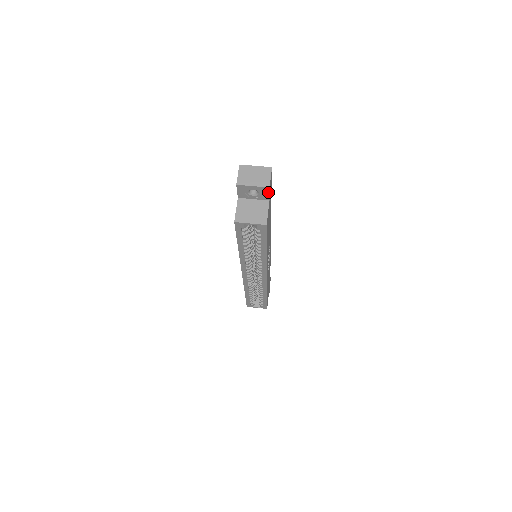
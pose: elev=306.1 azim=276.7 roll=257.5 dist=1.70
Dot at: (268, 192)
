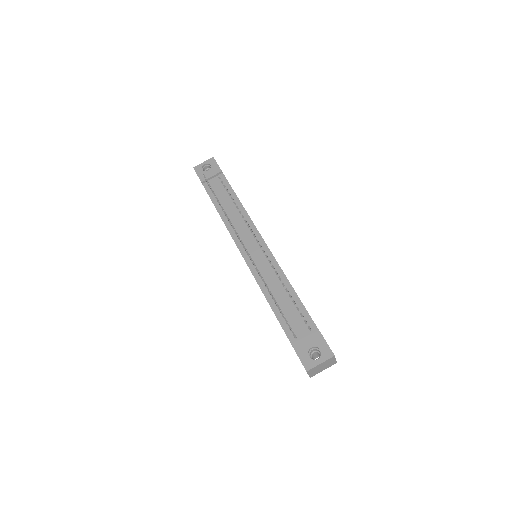
Dot at: occluded
